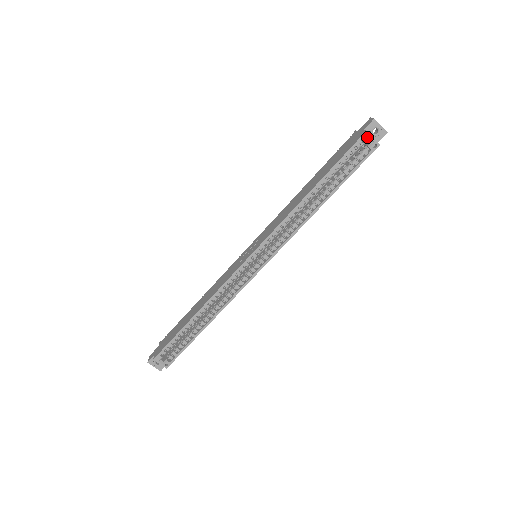
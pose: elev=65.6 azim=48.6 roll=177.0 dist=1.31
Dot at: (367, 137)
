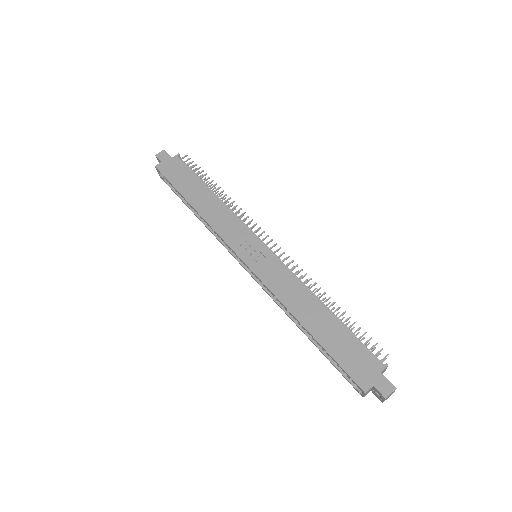
Dot at: (362, 391)
